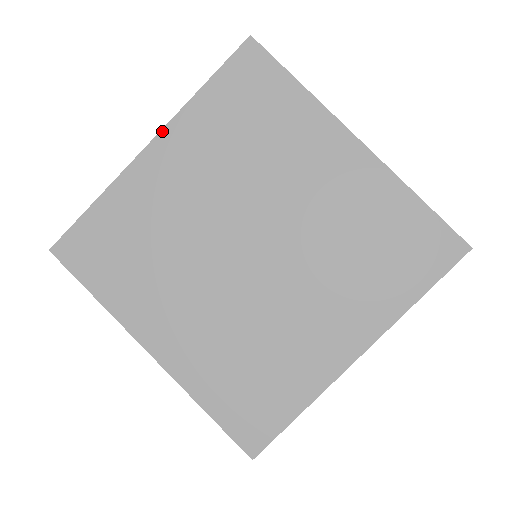
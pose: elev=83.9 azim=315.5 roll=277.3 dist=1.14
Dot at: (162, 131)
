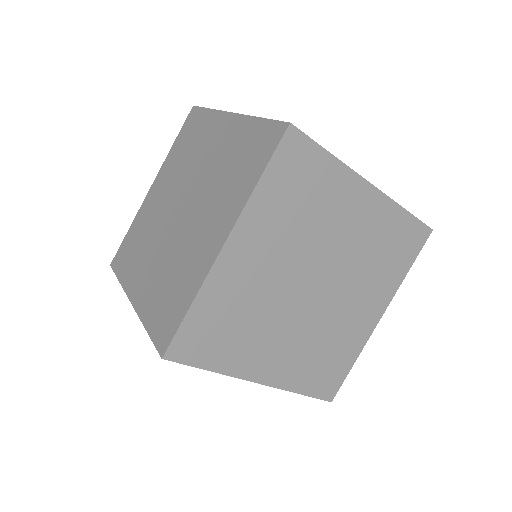
Dot at: (234, 228)
